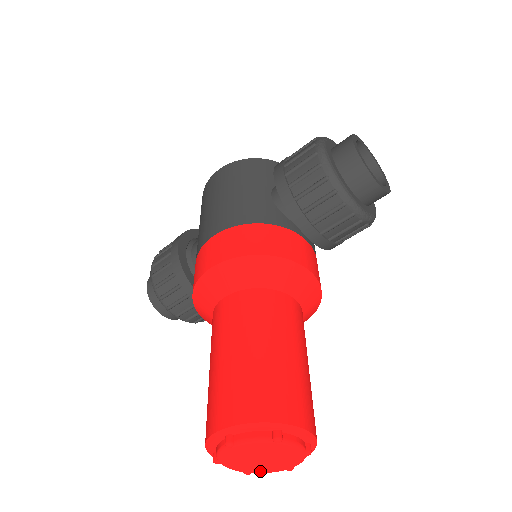
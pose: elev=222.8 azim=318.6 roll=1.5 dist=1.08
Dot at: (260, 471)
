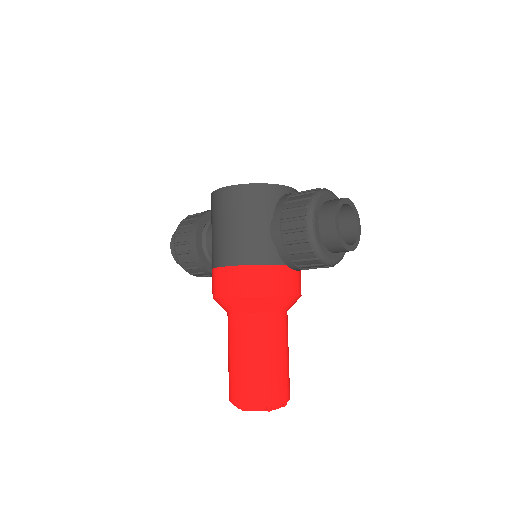
Dot at: occluded
